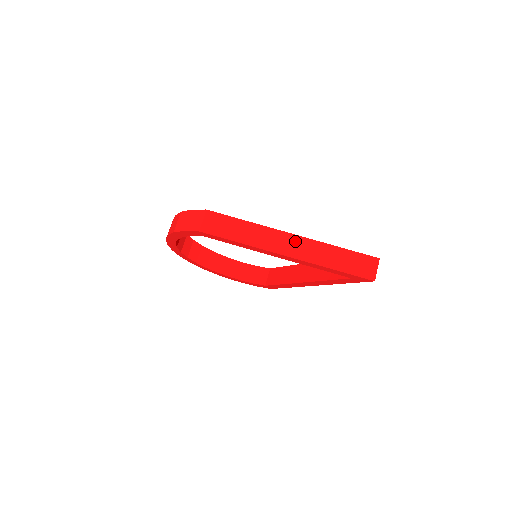
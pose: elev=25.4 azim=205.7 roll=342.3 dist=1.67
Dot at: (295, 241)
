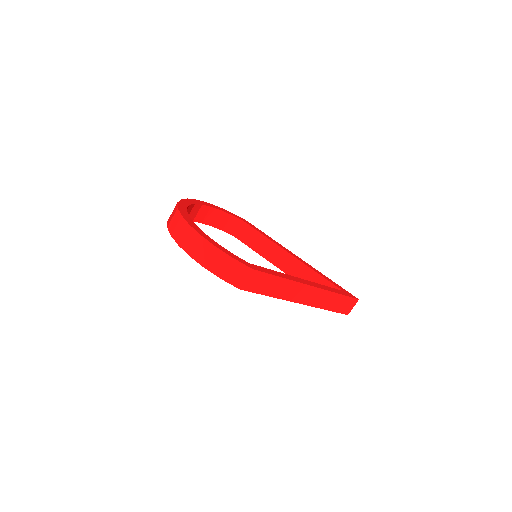
Dot at: (312, 292)
